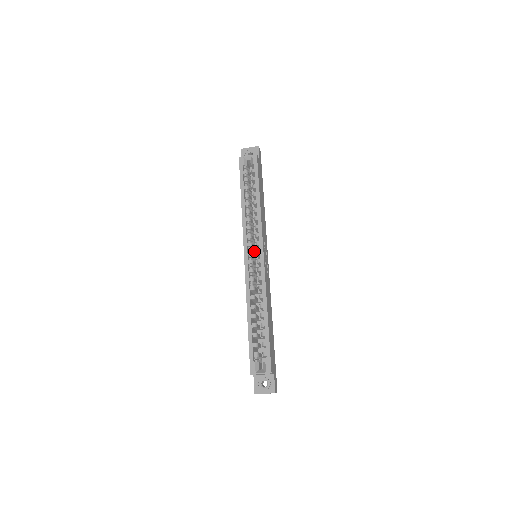
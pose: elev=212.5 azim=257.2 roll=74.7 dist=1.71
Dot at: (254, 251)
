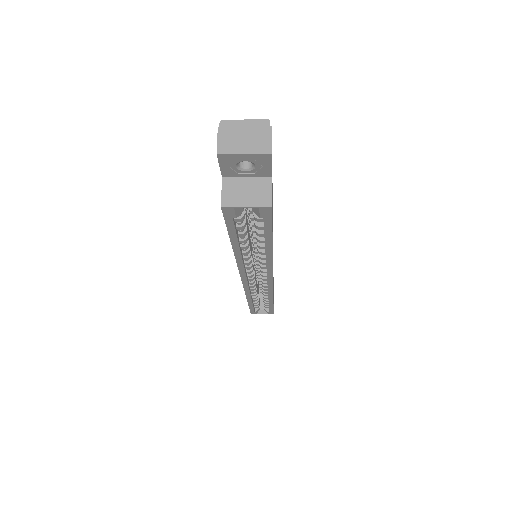
Dot at: occluded
